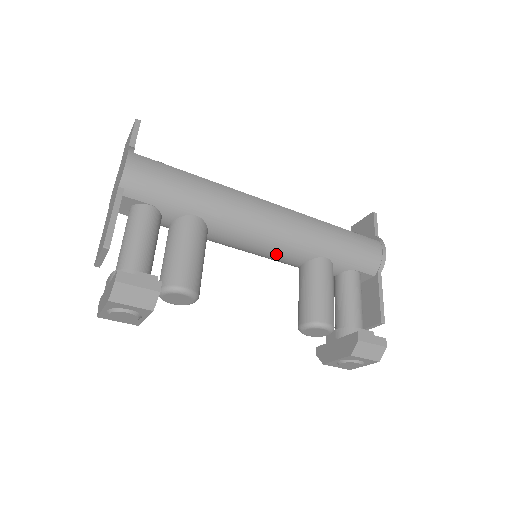
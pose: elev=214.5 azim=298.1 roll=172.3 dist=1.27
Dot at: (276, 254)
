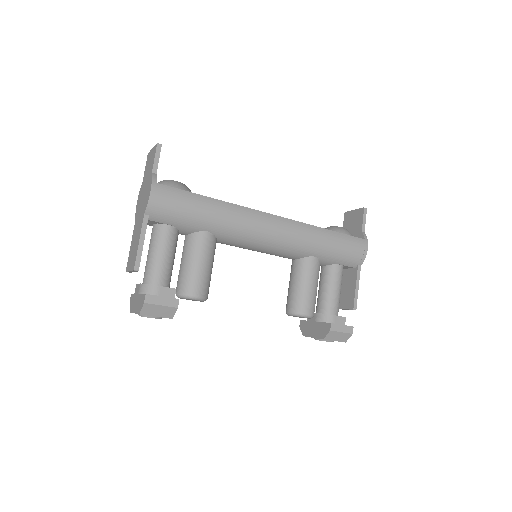
Dot at: (273, 254)
